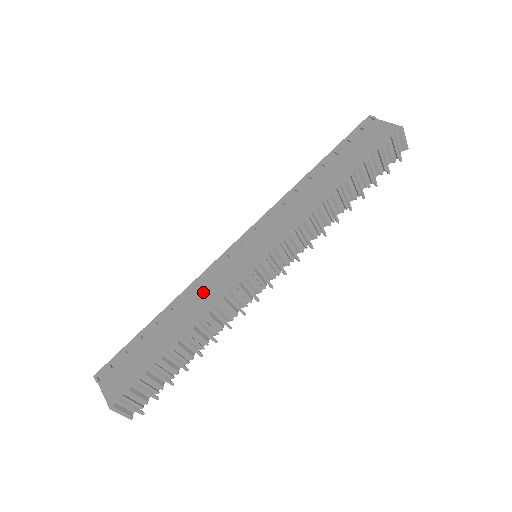
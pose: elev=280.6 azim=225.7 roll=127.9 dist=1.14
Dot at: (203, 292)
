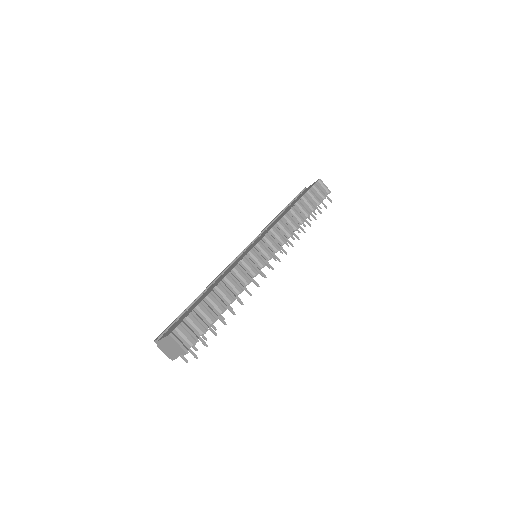
Dot at: (224, 273)
